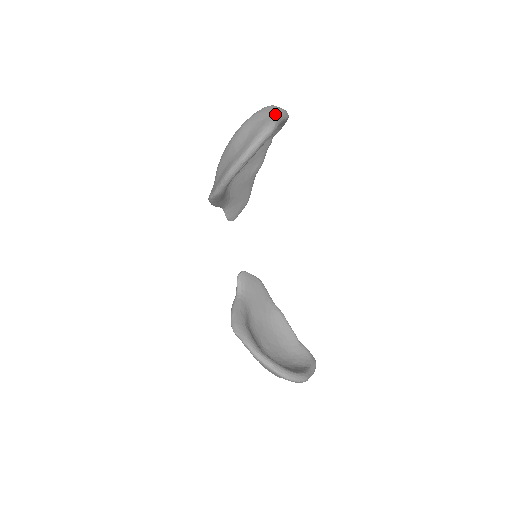
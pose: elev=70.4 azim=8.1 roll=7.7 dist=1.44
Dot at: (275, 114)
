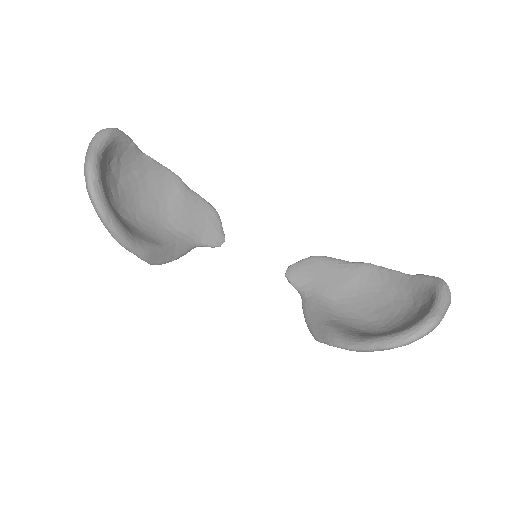
Dot at: (88, 149)
